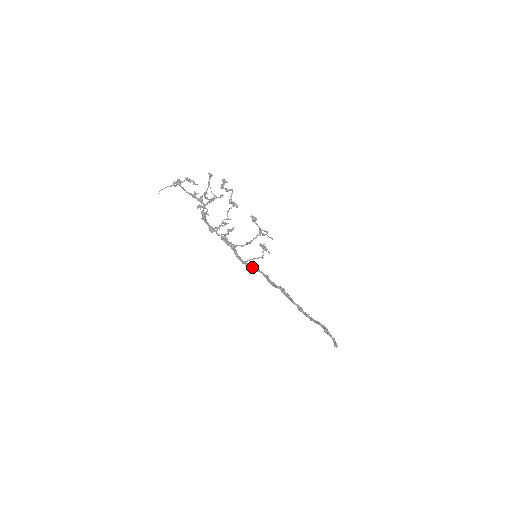
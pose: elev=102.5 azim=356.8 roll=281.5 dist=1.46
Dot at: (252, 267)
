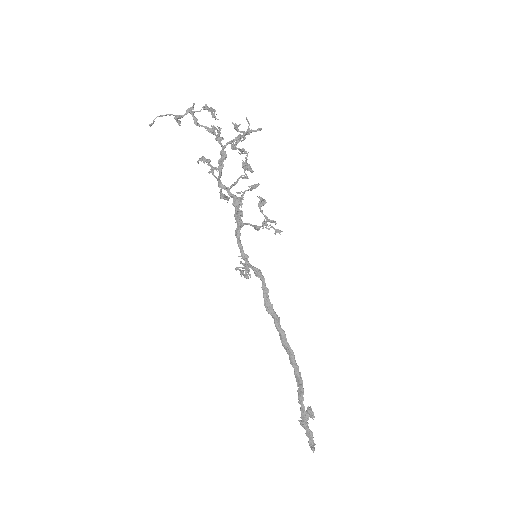
Dot at: occluded
